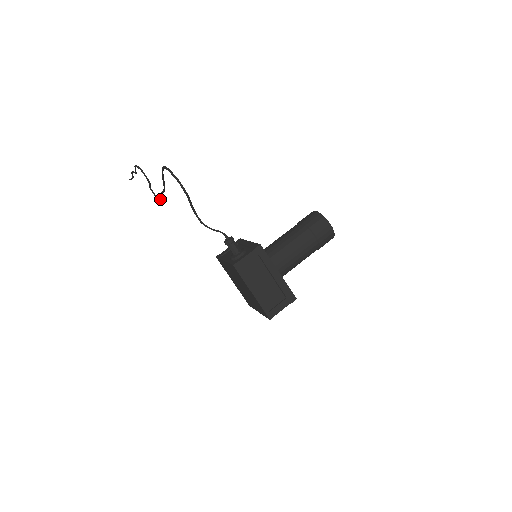
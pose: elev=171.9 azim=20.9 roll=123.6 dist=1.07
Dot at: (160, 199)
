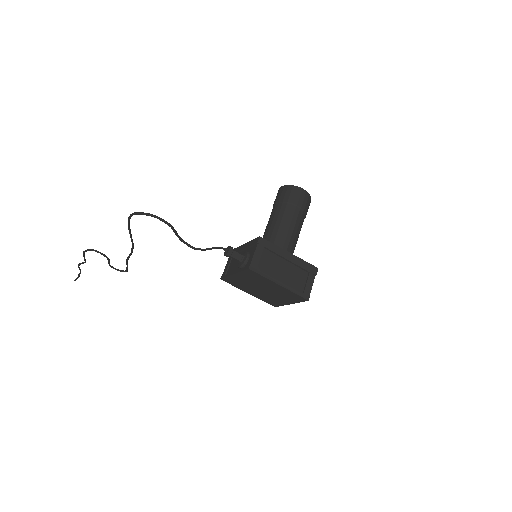
Dot at: (127, 268)
